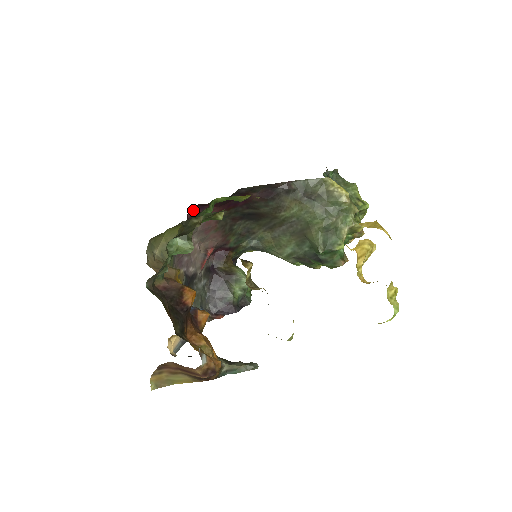
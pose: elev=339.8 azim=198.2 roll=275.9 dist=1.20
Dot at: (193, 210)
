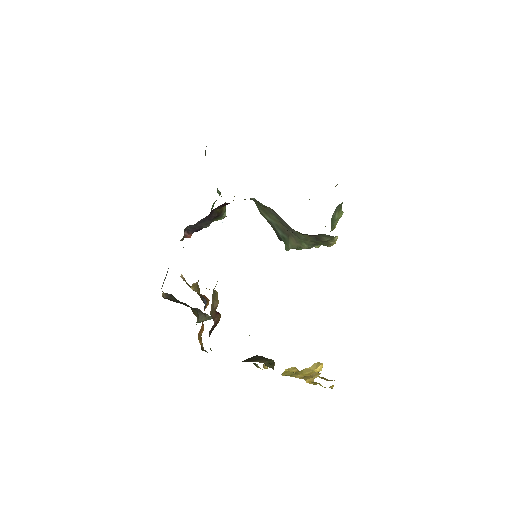
Dot at: occluded
